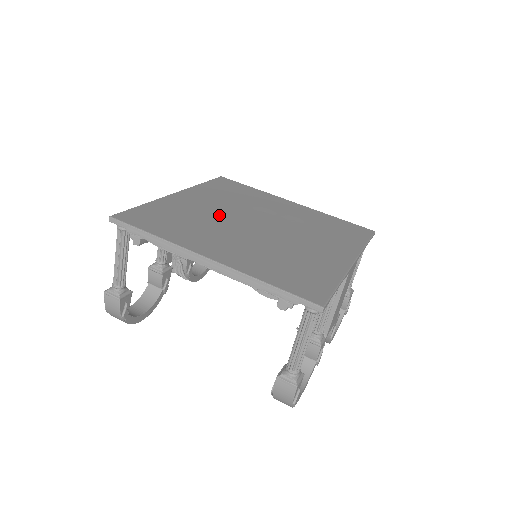
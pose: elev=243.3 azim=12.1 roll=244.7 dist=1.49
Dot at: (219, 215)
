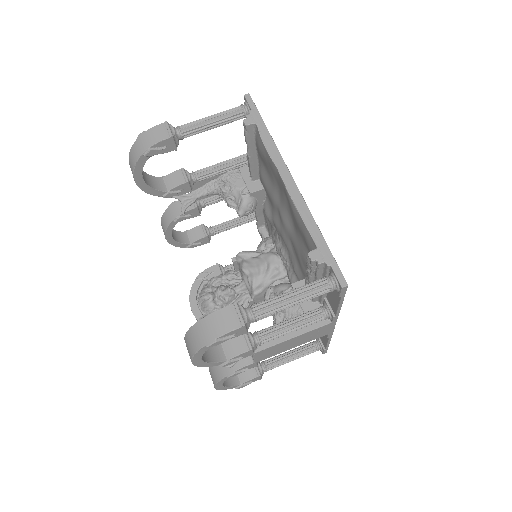
Dot at: occluded
